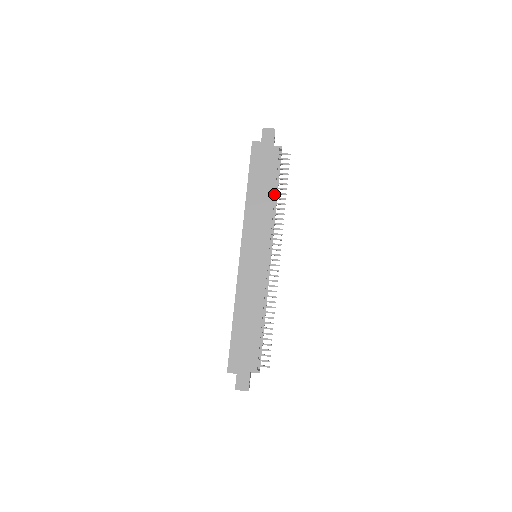
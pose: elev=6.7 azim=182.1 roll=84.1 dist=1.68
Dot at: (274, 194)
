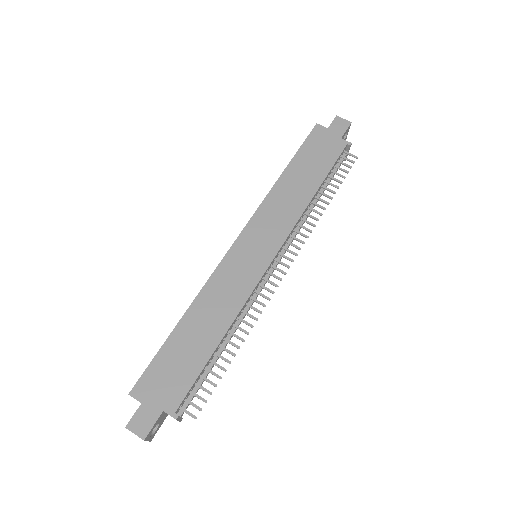
Dot at: (317, 190)
